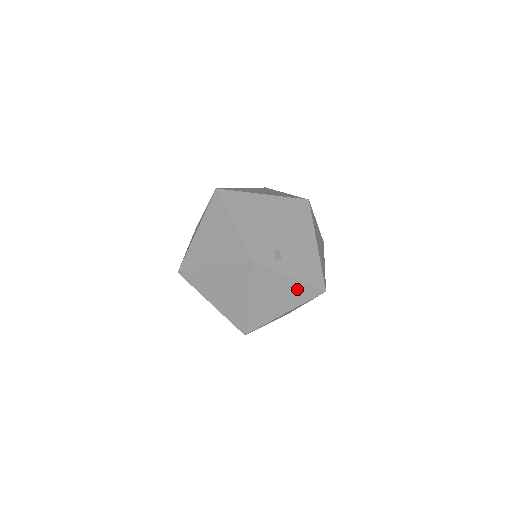
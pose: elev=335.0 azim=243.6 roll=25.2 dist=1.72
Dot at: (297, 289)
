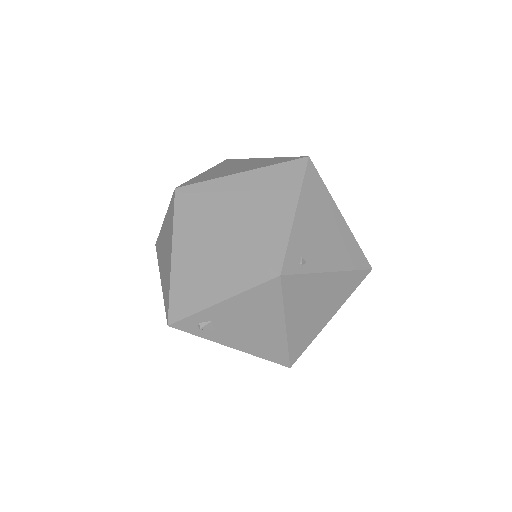
Dot at: occluded
